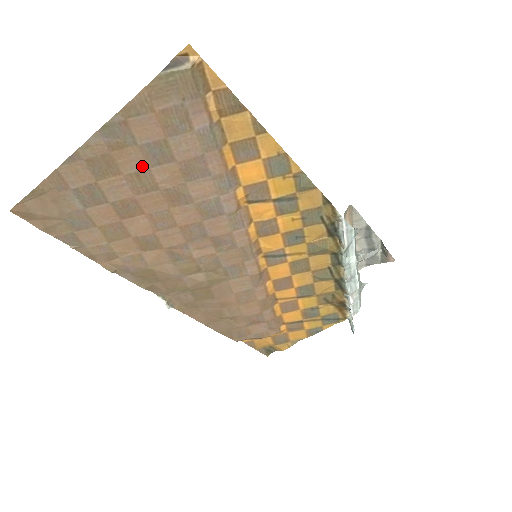
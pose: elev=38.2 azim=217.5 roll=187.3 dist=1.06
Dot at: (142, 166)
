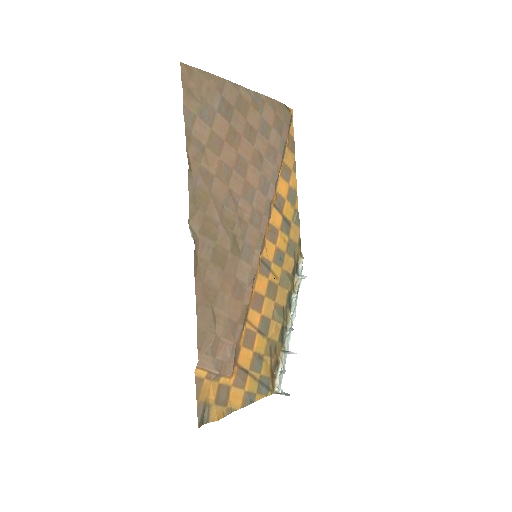
Dot at: (255, 126)
